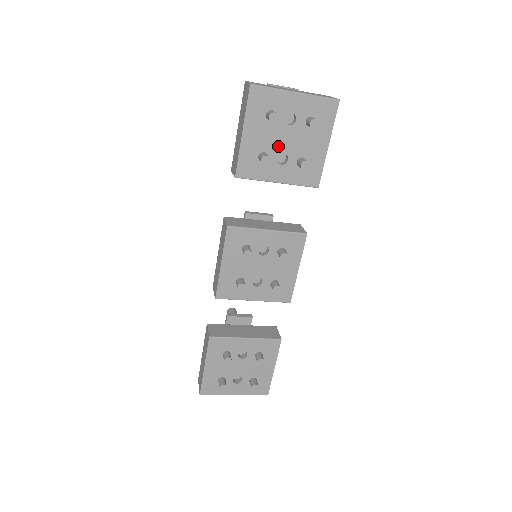
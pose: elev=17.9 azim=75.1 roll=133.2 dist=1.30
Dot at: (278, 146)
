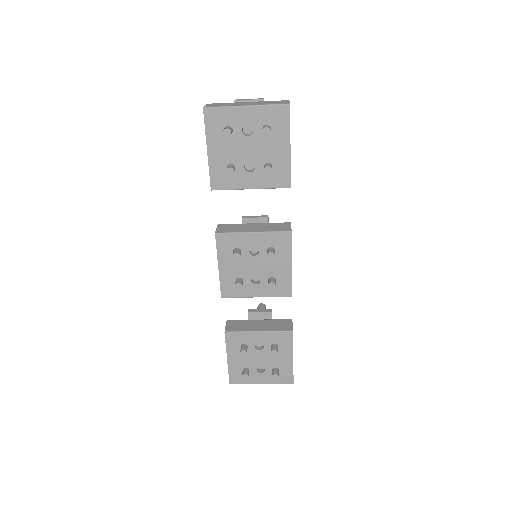
Dot at: (242, 156)
